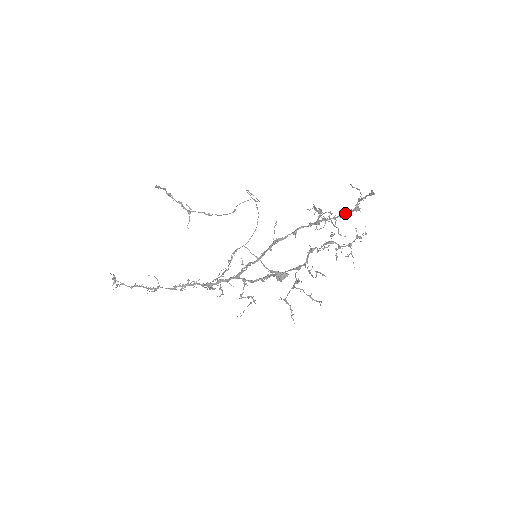
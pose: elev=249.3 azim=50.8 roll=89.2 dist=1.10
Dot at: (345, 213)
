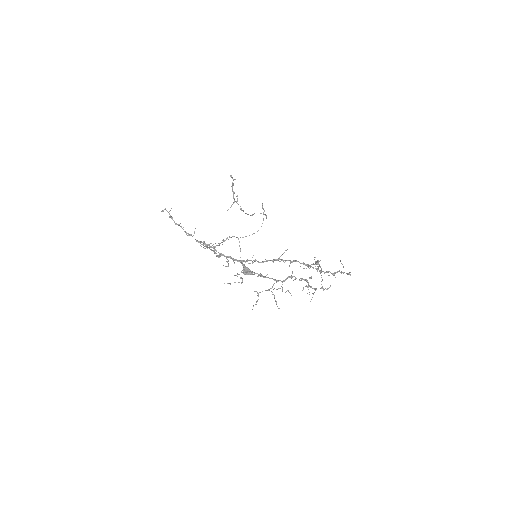
Dot at: (326, 271)
